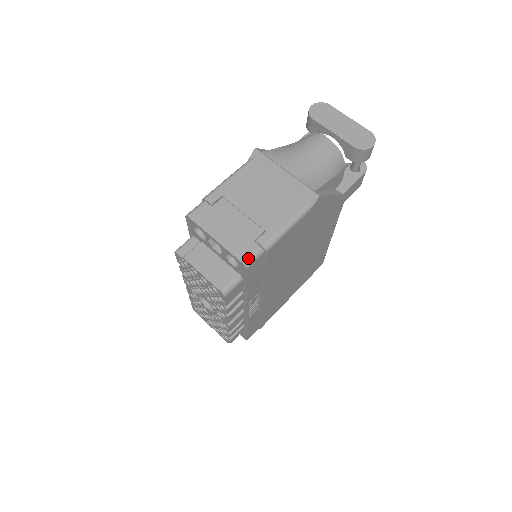
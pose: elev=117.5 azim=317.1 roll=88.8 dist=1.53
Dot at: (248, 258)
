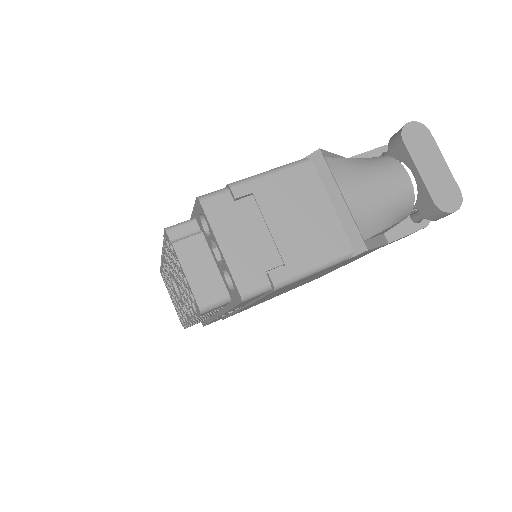
Dot at: (249, 291)
